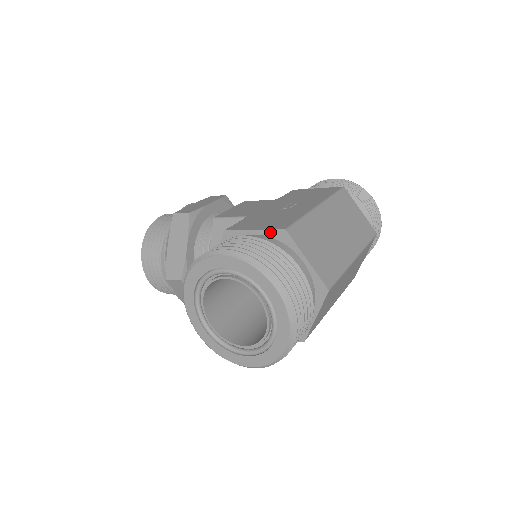
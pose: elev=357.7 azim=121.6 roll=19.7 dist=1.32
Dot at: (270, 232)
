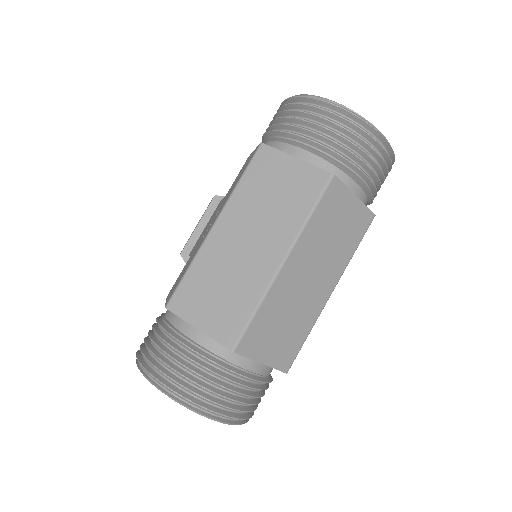
Dot at: occluded
